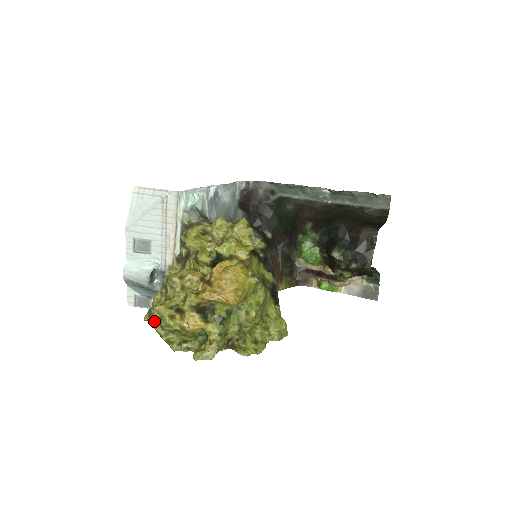
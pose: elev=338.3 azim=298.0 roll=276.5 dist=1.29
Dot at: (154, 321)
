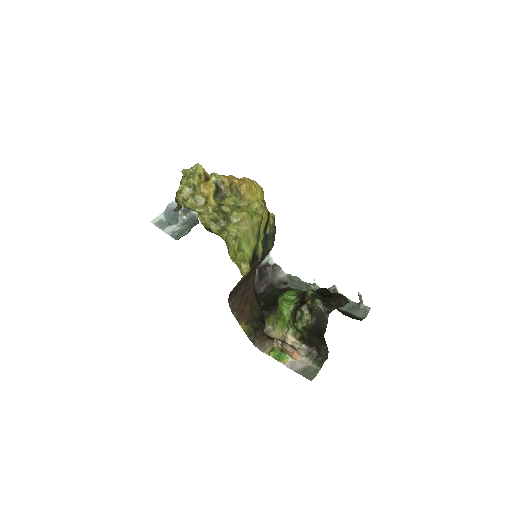
Dot at: (189, 171)
